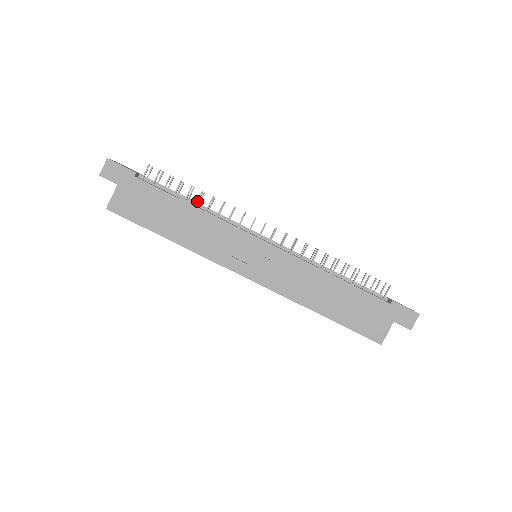
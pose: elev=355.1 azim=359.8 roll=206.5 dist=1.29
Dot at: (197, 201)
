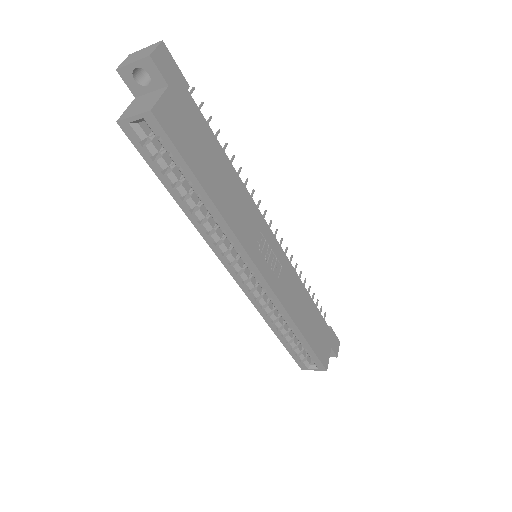
Dot at: occluded
